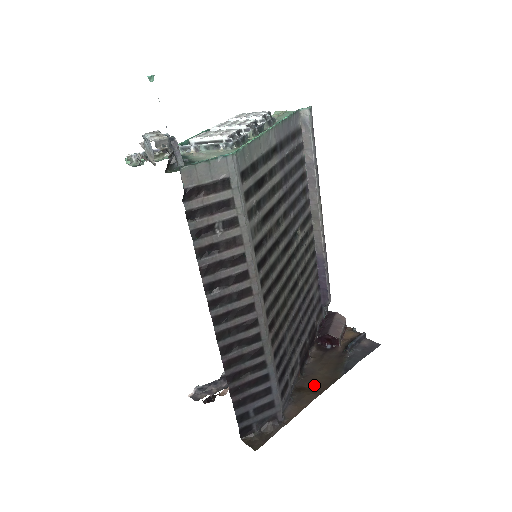
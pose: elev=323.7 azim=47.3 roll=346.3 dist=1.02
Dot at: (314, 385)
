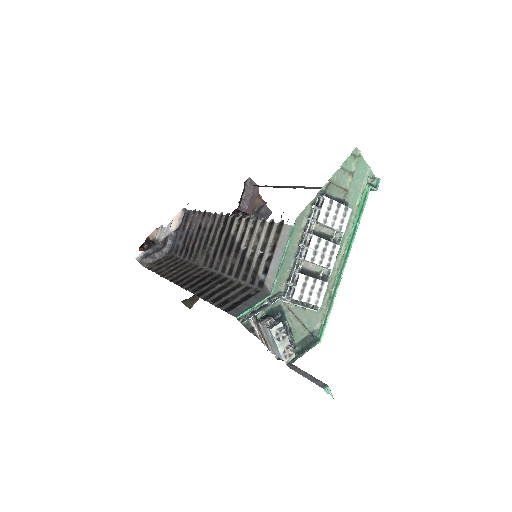
Dot at: occluded
